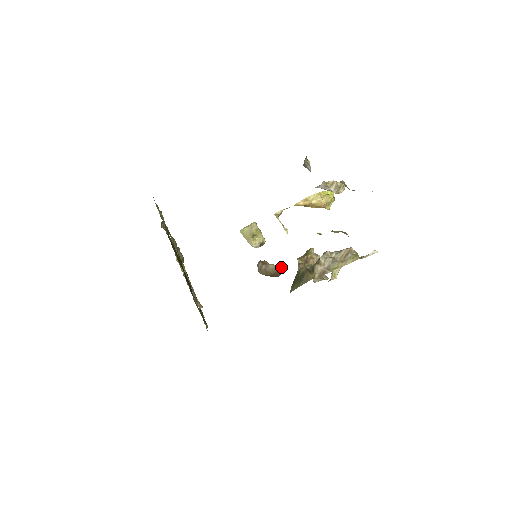
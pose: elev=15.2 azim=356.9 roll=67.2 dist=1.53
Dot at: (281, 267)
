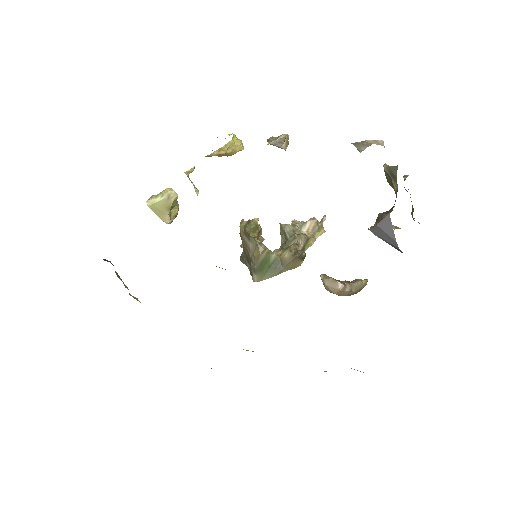
Dot at: (366, 283)
